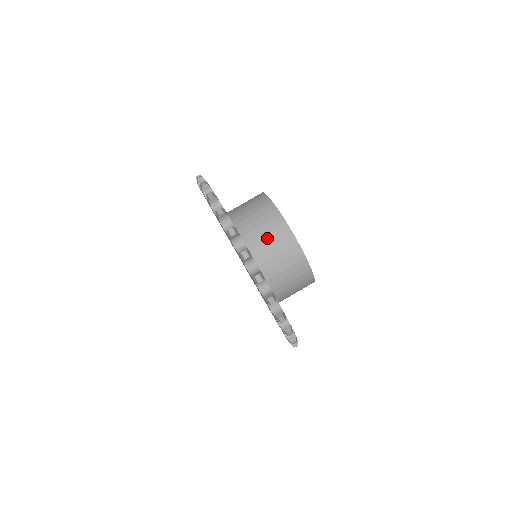
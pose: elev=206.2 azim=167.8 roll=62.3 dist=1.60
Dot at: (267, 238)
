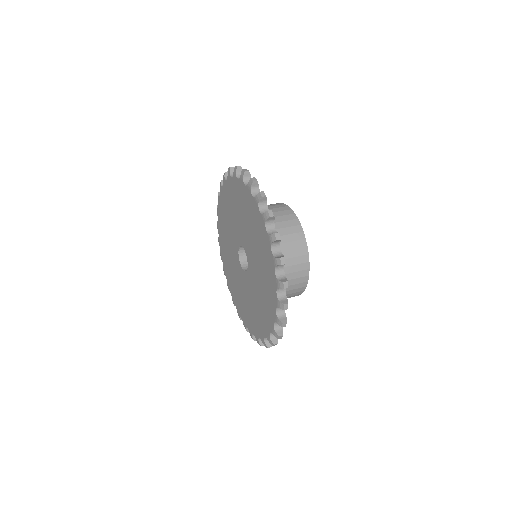
Dot at: (287, 248)
